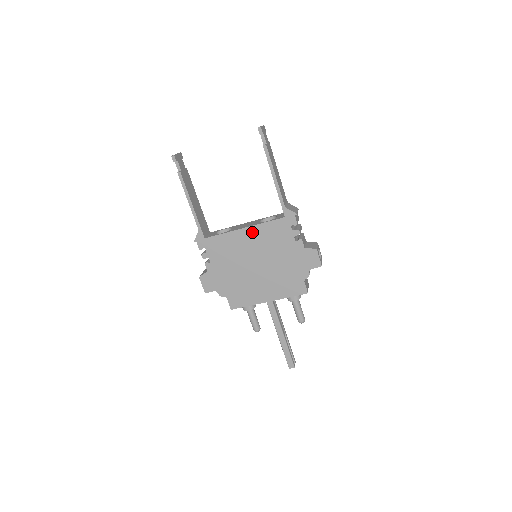
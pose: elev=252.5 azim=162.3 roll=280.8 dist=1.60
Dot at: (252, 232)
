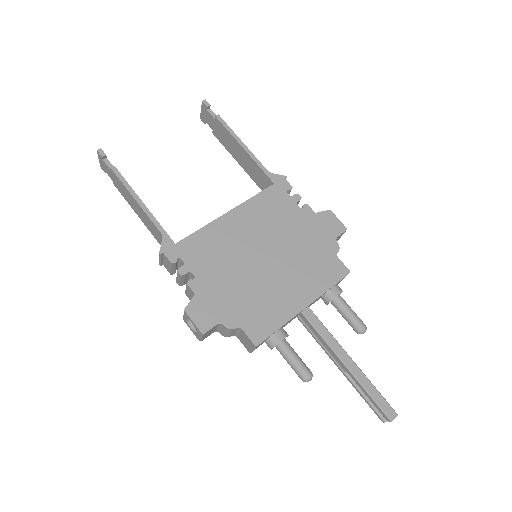
Dot at: (241, 214)
